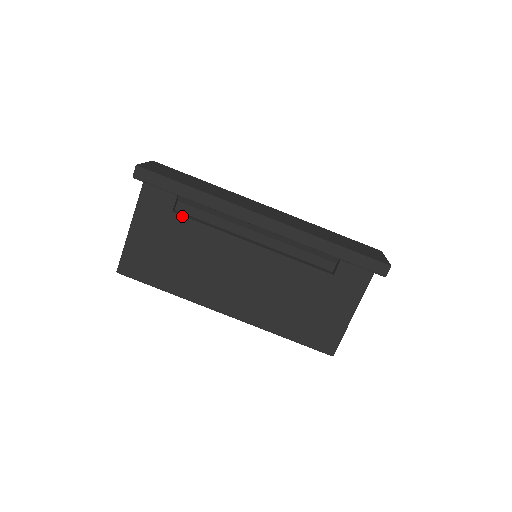
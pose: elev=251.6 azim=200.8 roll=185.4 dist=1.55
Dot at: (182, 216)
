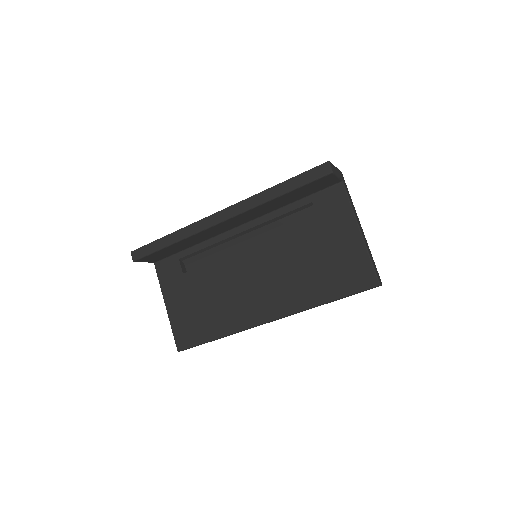
Dot at: (190, 271)
